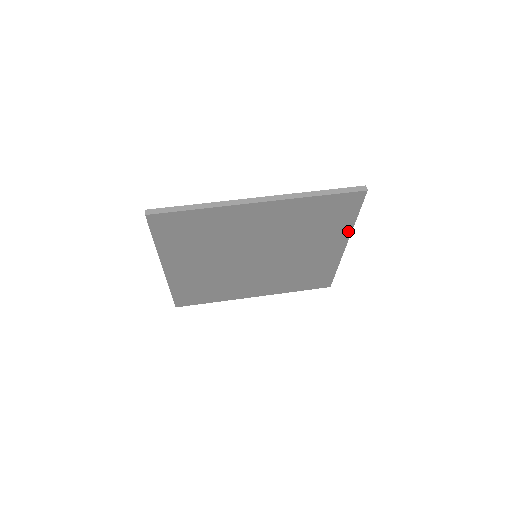
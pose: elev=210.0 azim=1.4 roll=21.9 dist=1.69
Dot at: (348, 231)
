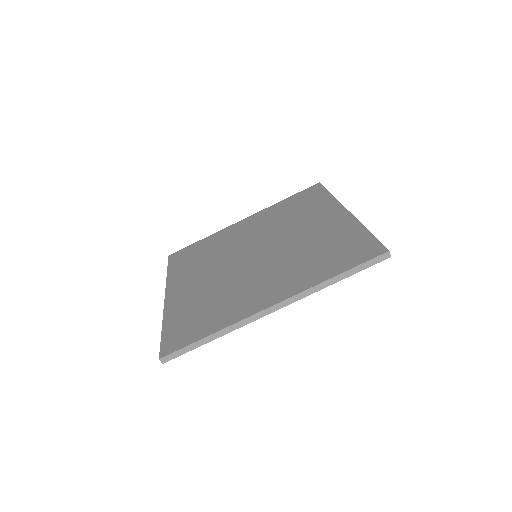
Dot at: occluded
